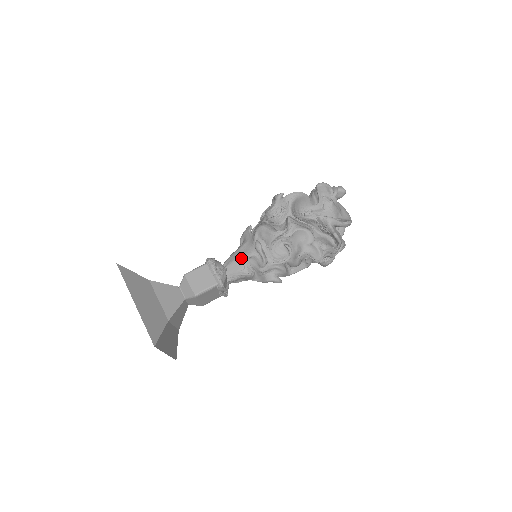
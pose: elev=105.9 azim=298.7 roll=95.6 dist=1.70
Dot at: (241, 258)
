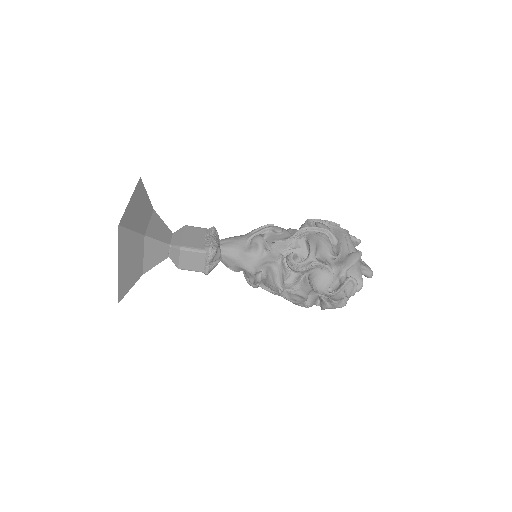
Dot at: (239, 264)
